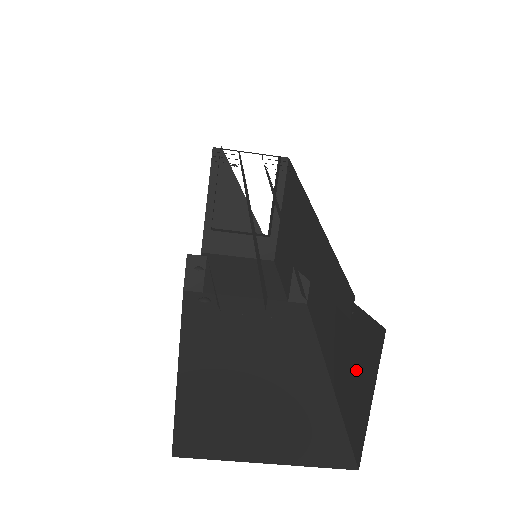
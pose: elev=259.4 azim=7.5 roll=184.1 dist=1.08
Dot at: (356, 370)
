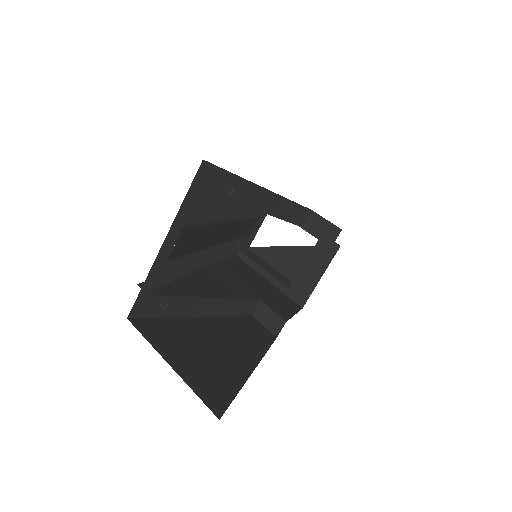
Dot at: occluded
